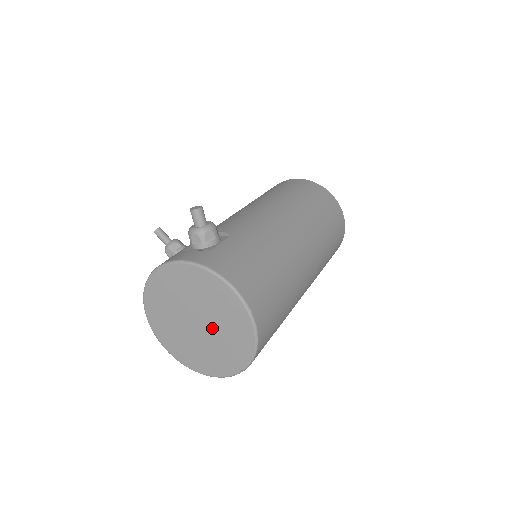
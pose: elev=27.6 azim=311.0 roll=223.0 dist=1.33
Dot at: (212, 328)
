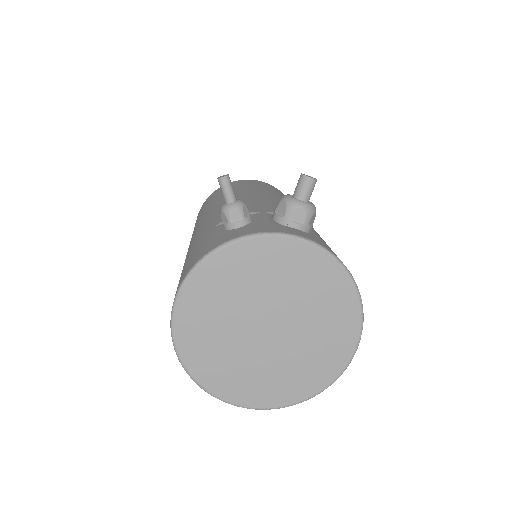
Dot at: (291, 341)
